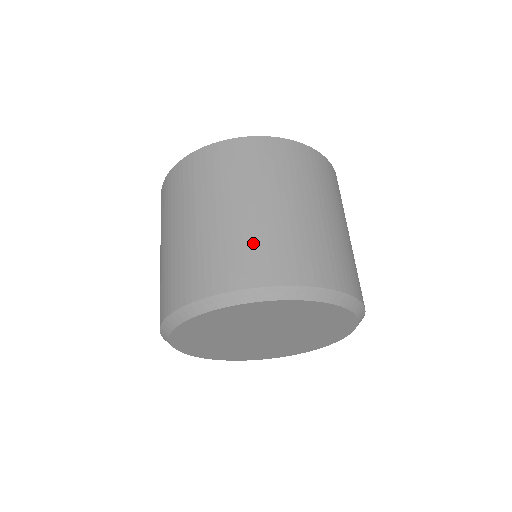
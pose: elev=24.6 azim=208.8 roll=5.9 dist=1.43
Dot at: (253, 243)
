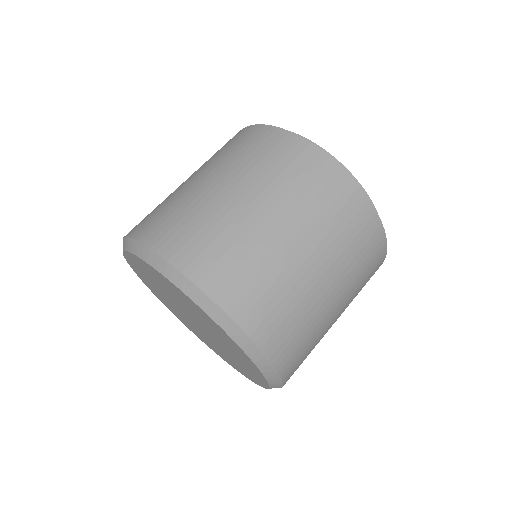
Dot at: (212, 231)
